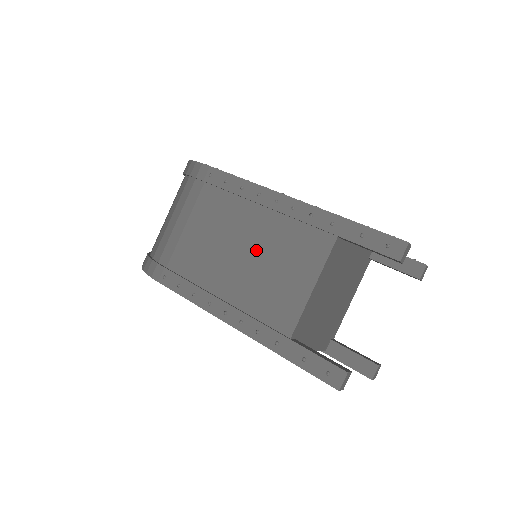
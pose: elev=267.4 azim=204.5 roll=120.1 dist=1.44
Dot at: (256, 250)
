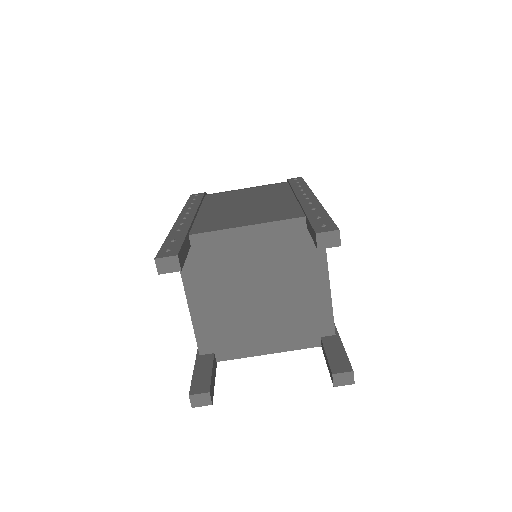
Dot at: (255, 205)
